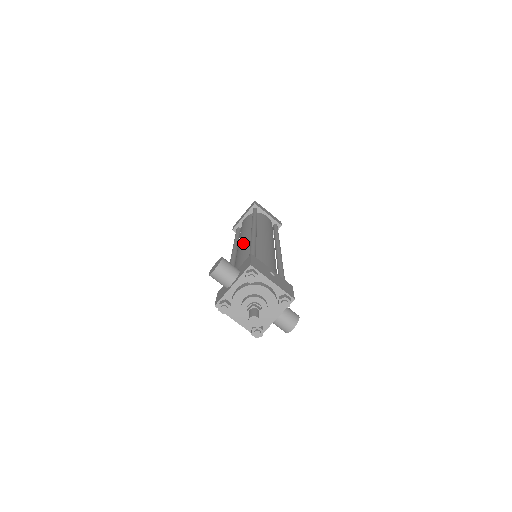
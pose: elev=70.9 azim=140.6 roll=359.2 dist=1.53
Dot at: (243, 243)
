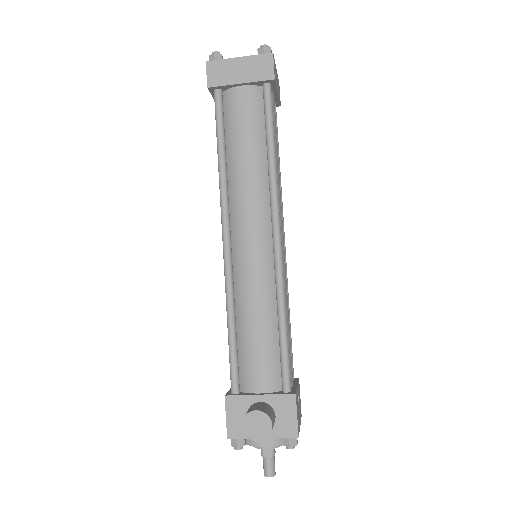
Dot at: (258, 263)
